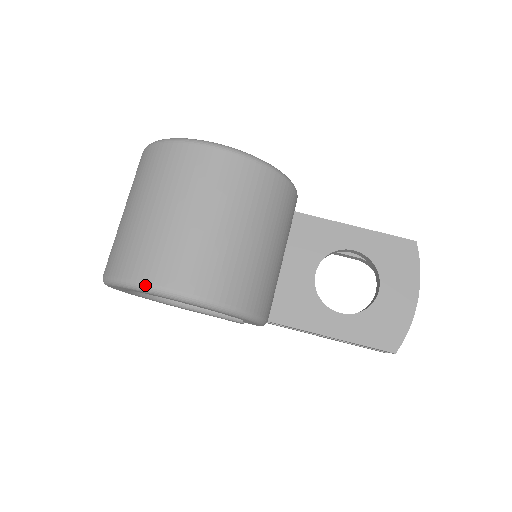
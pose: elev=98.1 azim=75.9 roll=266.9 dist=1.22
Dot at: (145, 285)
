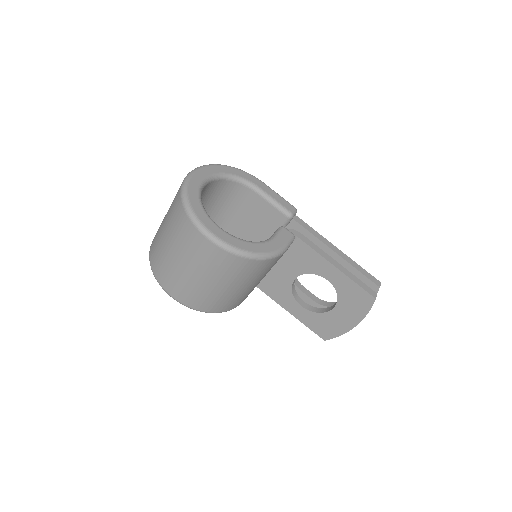
Dot at: (160, 285)
